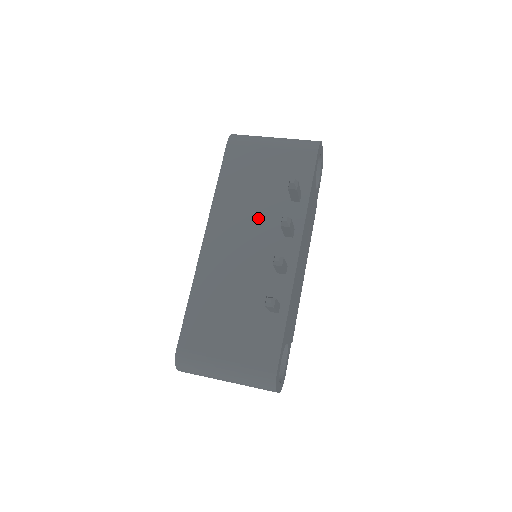
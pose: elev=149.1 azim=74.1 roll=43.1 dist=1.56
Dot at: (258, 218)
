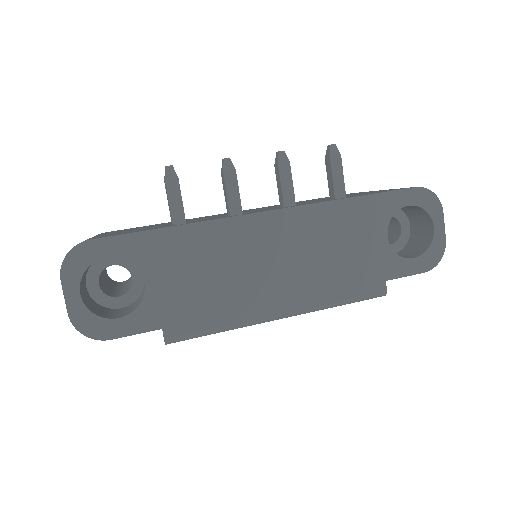
Dot at: occluded
